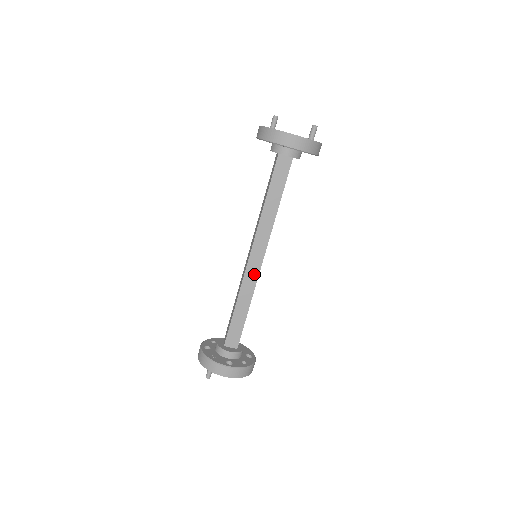
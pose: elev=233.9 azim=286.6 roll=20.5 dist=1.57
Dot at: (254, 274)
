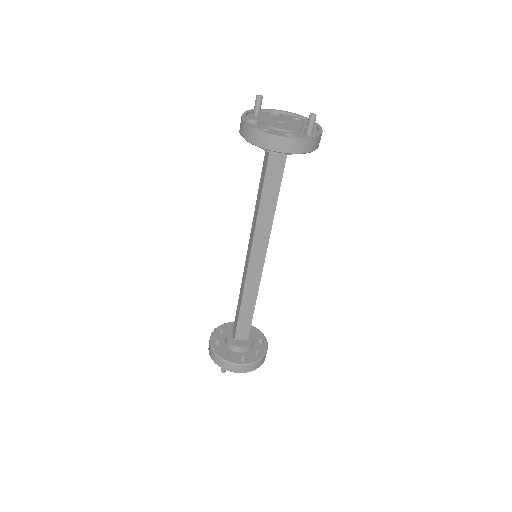
Dot at: (256, 275)
